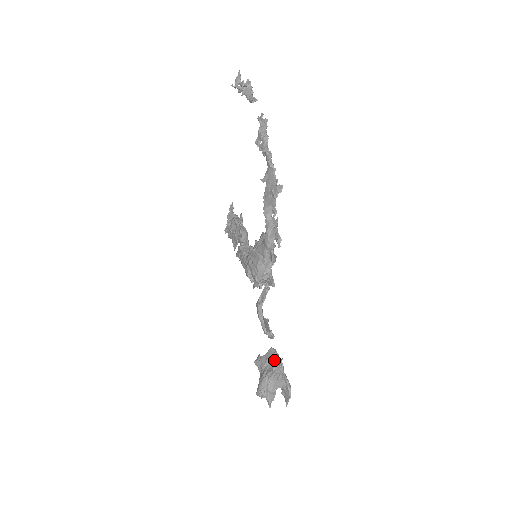
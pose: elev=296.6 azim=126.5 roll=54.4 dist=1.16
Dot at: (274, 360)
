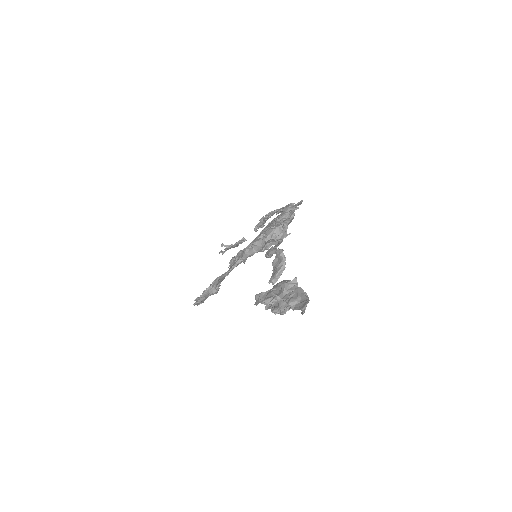
Dot at: (286, 280)
